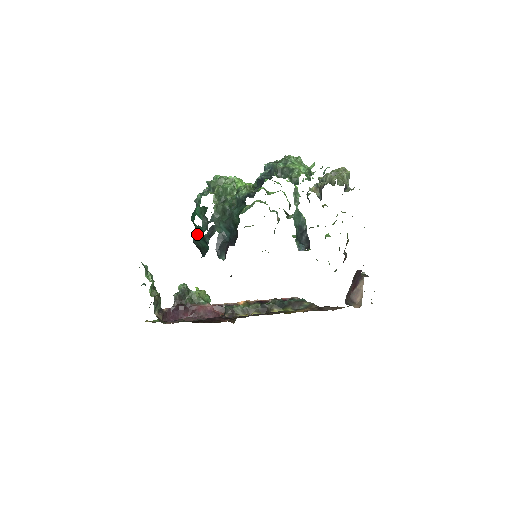
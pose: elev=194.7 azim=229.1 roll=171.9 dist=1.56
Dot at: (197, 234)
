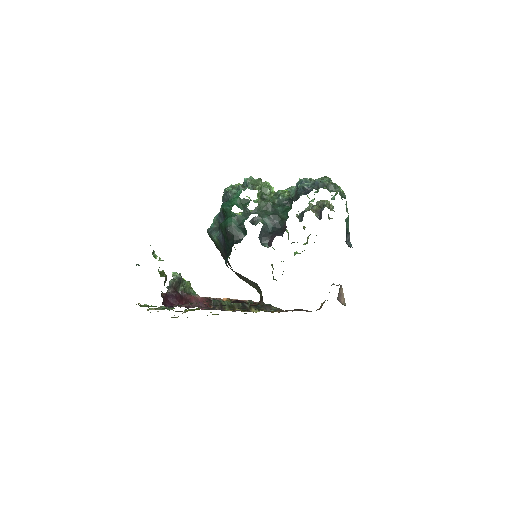
Dot at: (234, 222)
